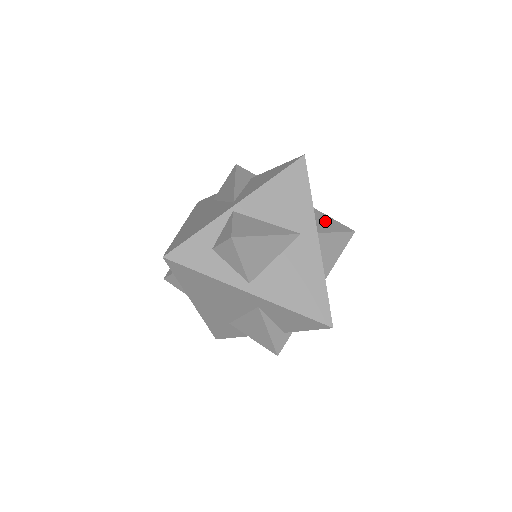
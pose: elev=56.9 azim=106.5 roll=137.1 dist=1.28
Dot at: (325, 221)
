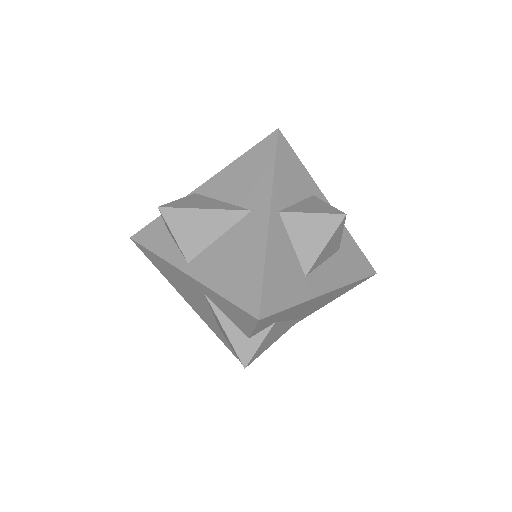
Dot at: (310, 204)
